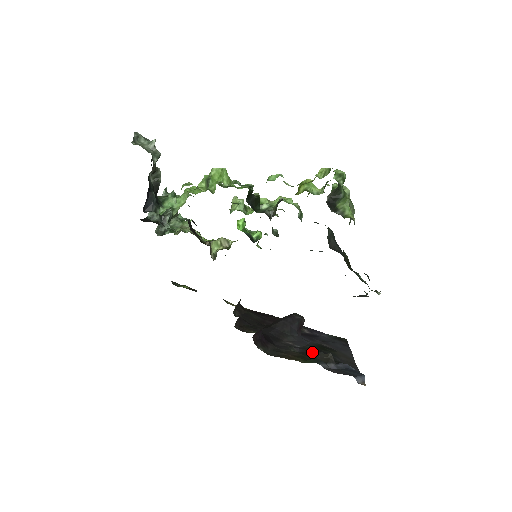
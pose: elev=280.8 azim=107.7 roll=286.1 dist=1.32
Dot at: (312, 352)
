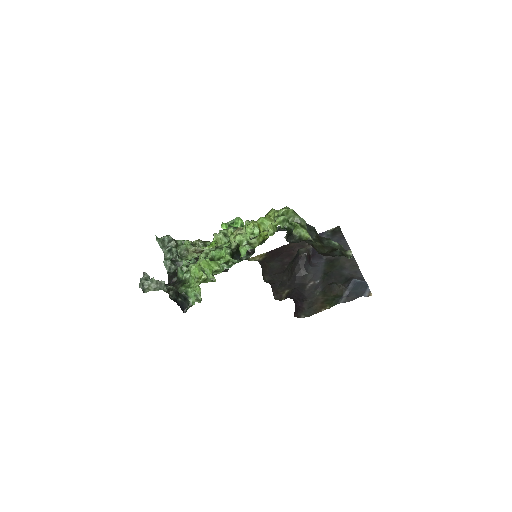
Dot at: (329, 286)
